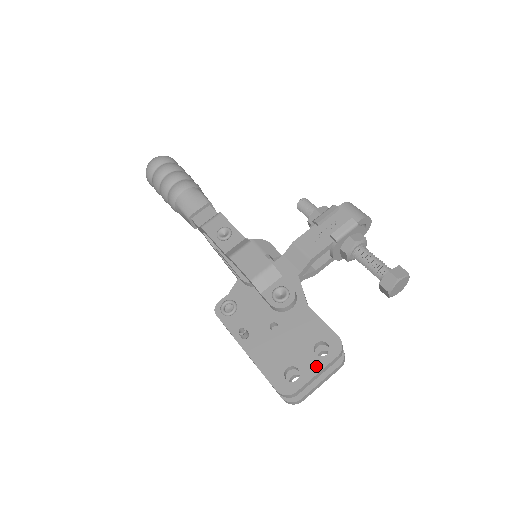
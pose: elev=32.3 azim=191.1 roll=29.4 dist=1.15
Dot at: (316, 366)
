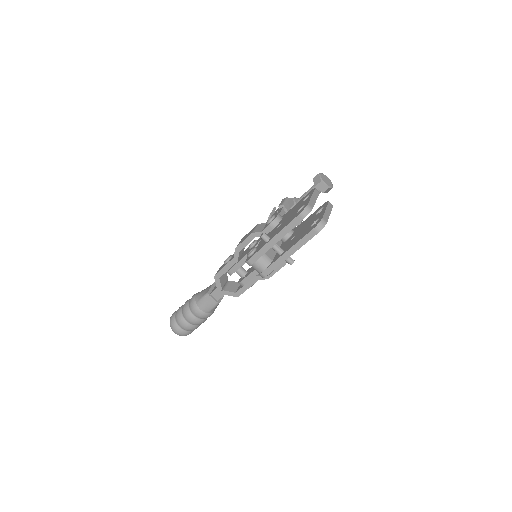
Dot at: (309, 198)
